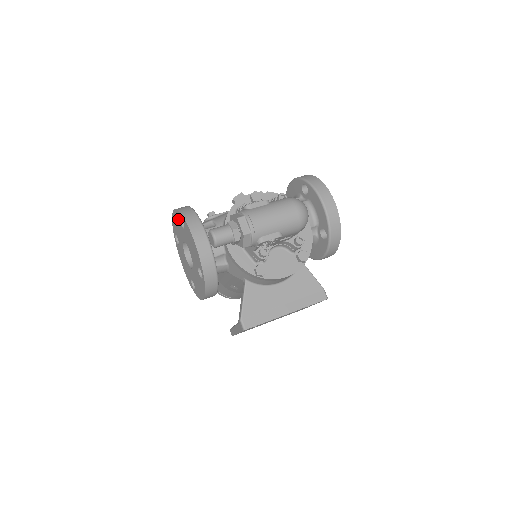
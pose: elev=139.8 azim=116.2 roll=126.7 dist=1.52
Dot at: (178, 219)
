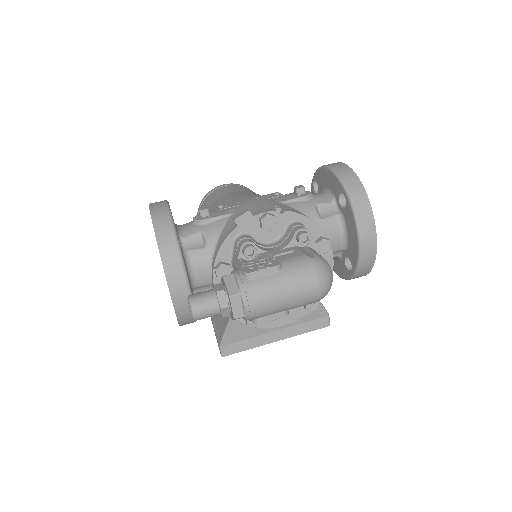
Dot at: occluded
